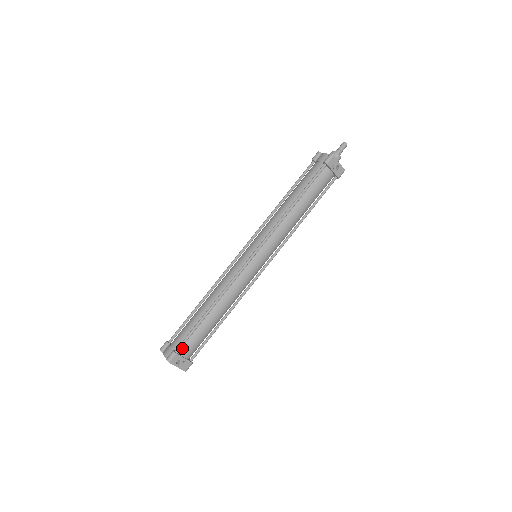
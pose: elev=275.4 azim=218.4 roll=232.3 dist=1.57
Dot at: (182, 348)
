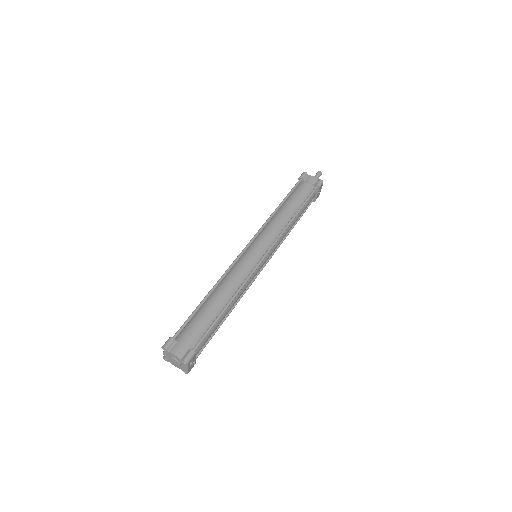
Dot at: (196, 347)
